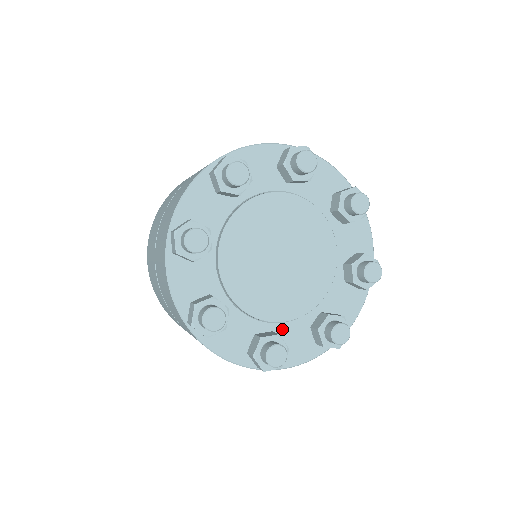
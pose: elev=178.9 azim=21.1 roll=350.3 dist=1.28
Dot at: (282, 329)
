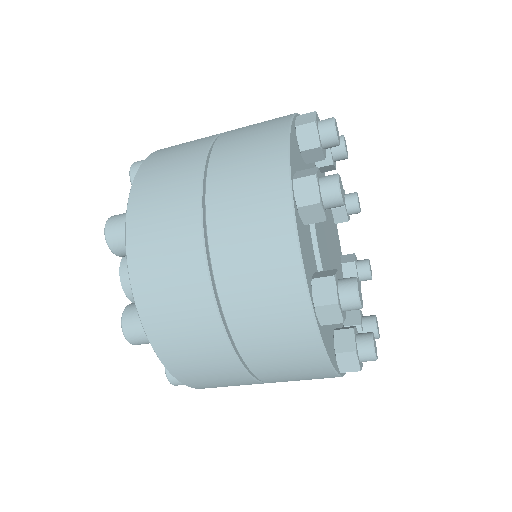
Dot at: occluded
